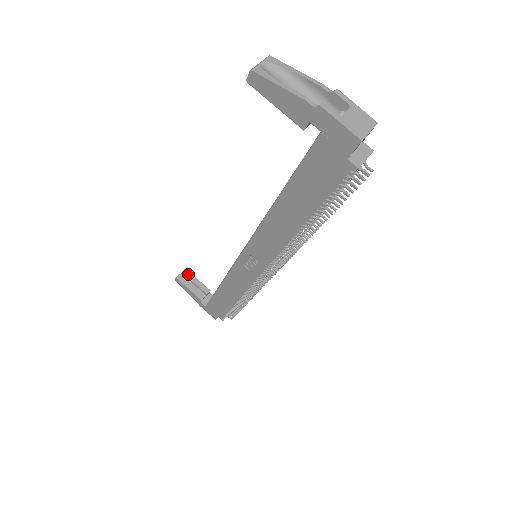
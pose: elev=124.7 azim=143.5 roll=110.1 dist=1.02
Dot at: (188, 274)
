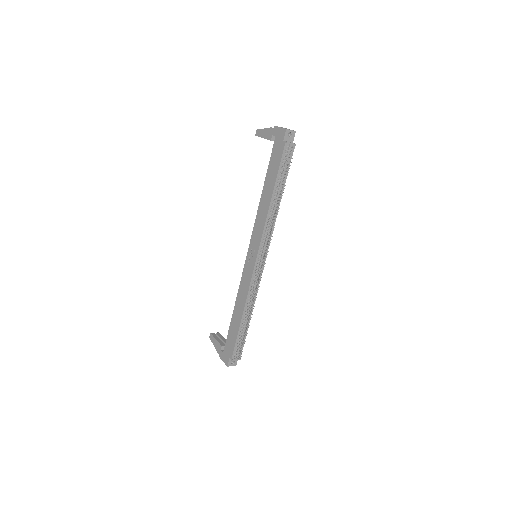
Dot at: (219, 334)
